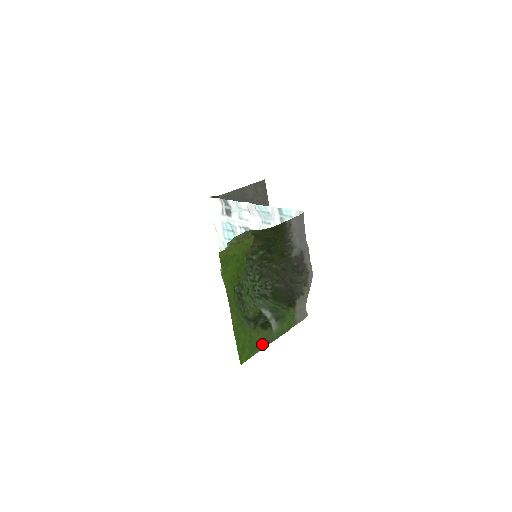
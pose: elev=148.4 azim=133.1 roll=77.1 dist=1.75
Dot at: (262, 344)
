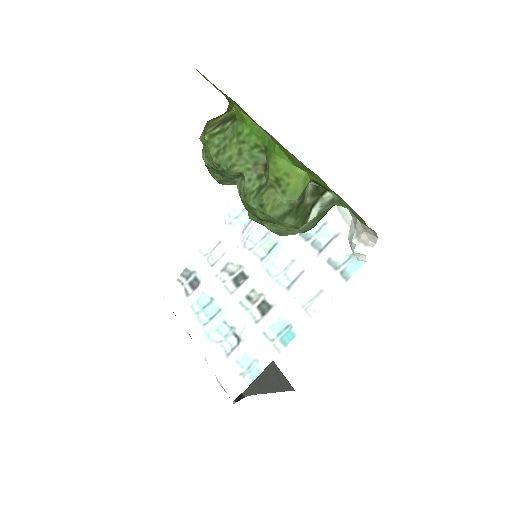
Dot at: occluded
